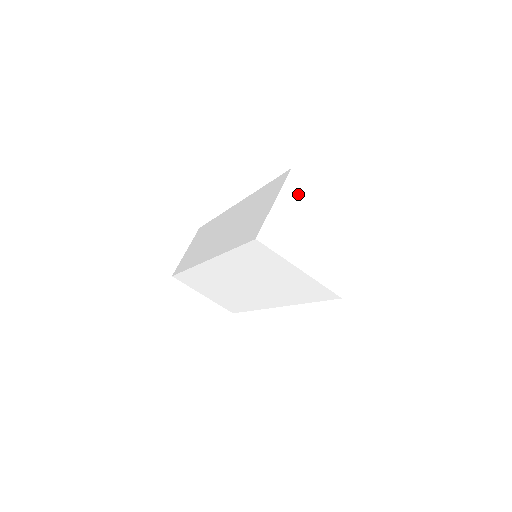
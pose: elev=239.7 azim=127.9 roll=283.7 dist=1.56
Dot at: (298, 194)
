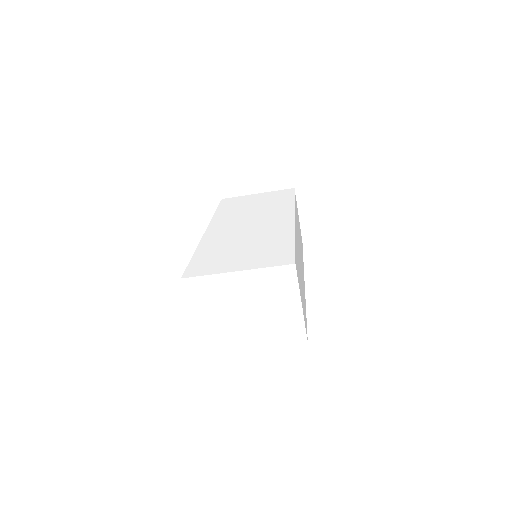
Dot at: (204, 294)
